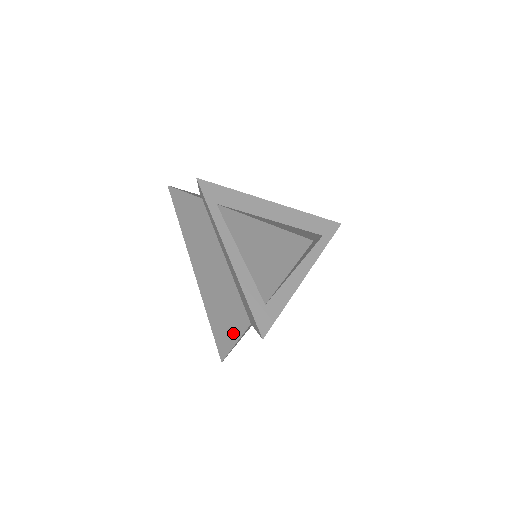
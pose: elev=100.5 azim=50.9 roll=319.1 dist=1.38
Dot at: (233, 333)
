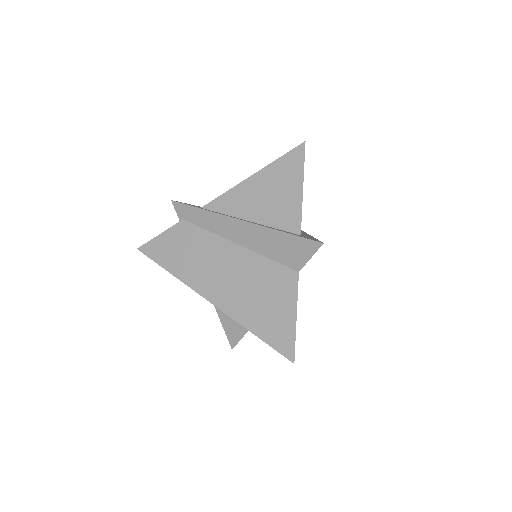
Dot at: (286, 308)
